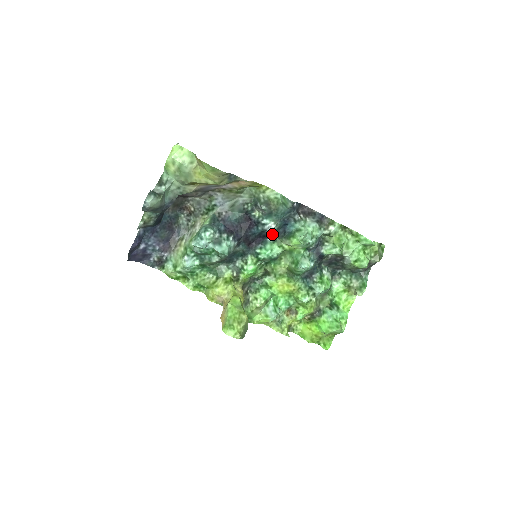
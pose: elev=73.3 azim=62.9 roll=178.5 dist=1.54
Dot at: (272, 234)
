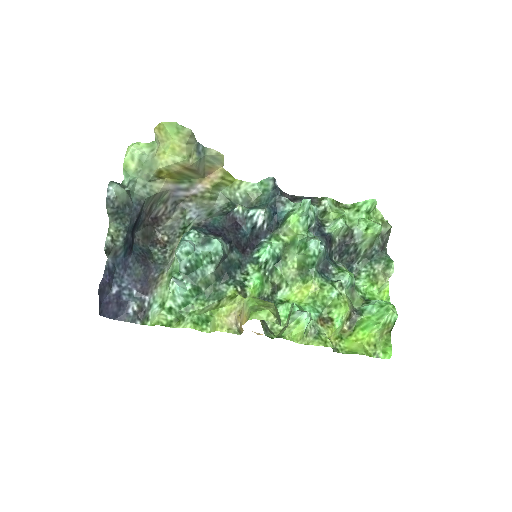
Dot at: (264, 229)
